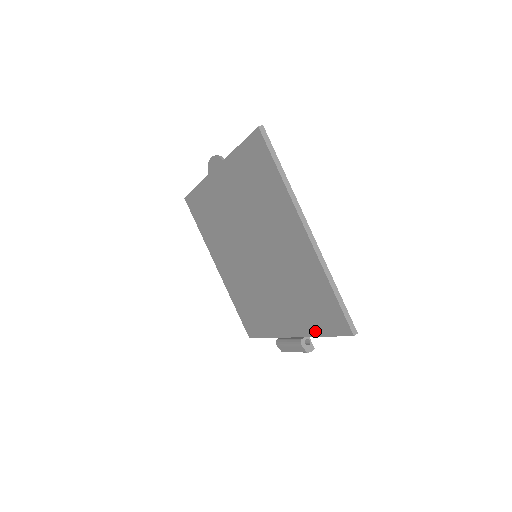
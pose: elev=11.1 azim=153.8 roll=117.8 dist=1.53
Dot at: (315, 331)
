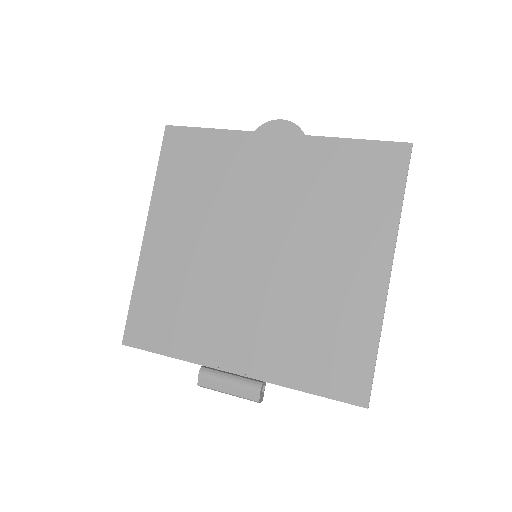
Dot at: (296, 381)
